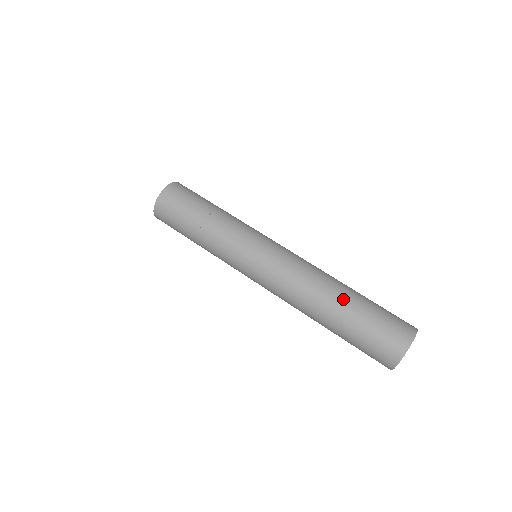
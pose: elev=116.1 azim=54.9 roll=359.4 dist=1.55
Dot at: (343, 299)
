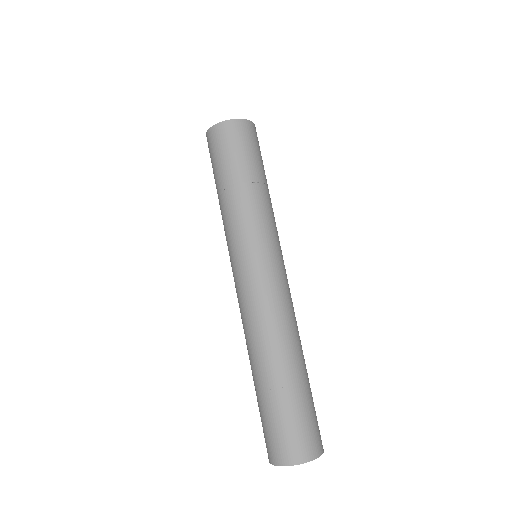
Dot at: (288, 370)
